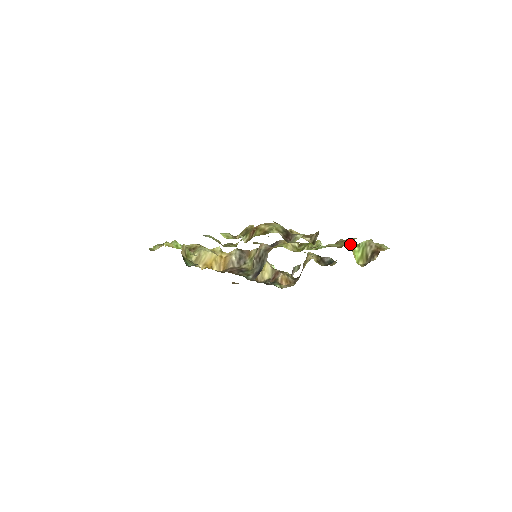
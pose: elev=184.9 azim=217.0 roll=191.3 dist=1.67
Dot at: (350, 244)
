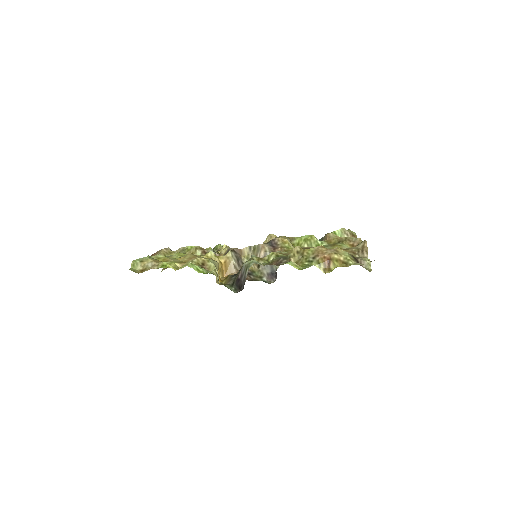
Dot at: occluded
